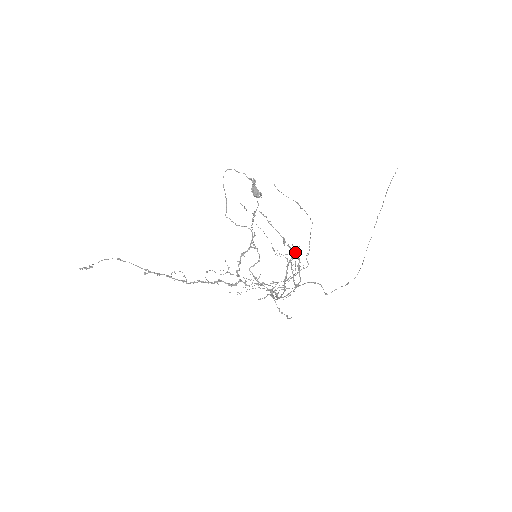
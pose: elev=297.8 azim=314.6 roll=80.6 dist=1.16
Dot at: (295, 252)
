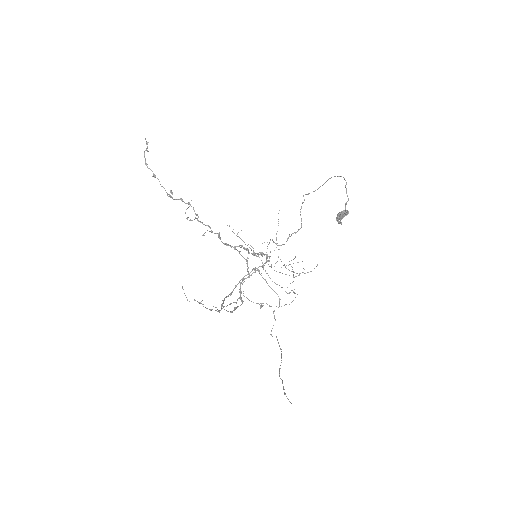
Dot at: (308, 272)
